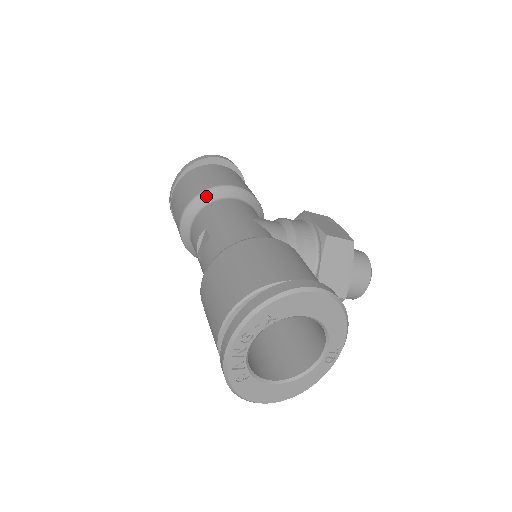
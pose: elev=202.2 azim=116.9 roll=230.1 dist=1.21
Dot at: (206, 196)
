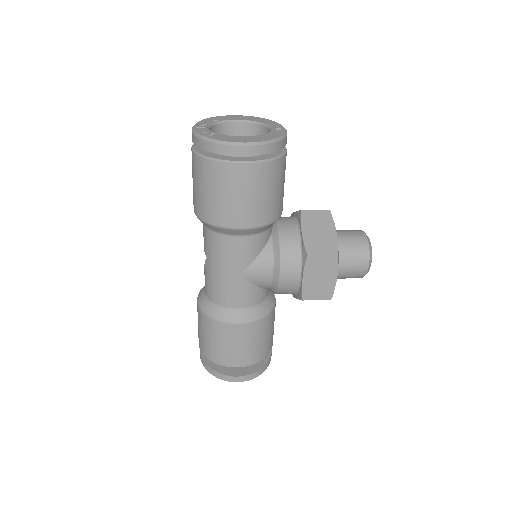
Dot at: (210, 227)
